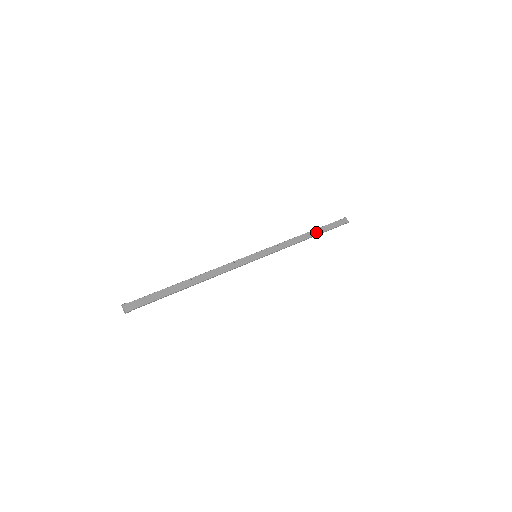
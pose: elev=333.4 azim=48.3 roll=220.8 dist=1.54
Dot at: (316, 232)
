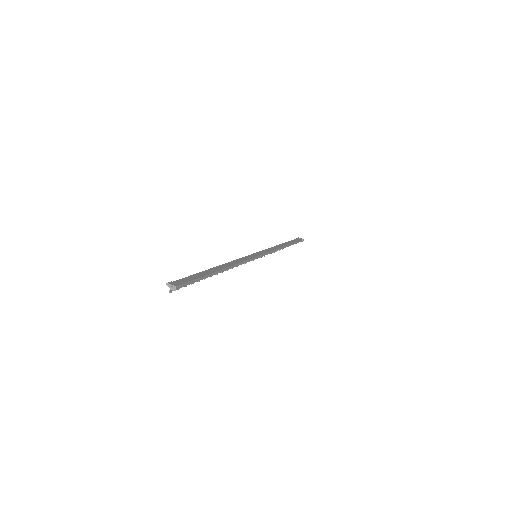
Dot at: (287, 244)
